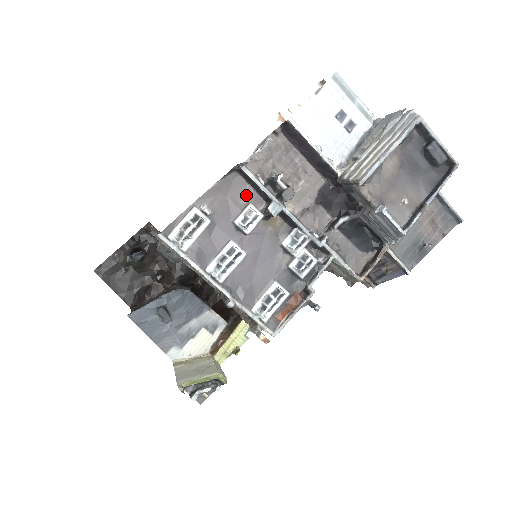
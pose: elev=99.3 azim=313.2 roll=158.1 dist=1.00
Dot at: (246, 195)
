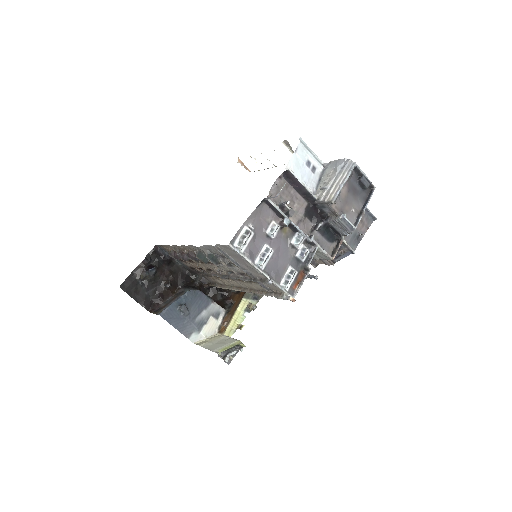
Dot at: (270, 215)
